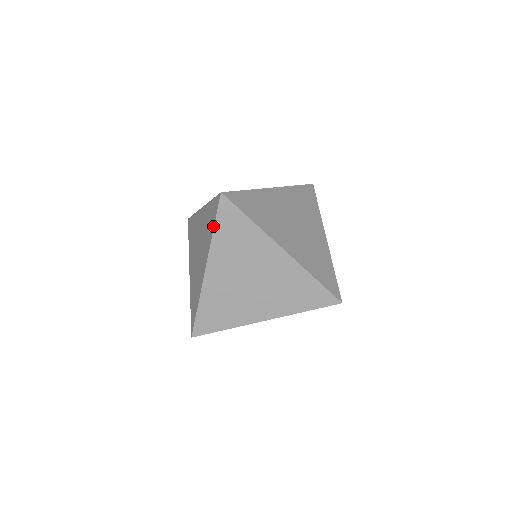
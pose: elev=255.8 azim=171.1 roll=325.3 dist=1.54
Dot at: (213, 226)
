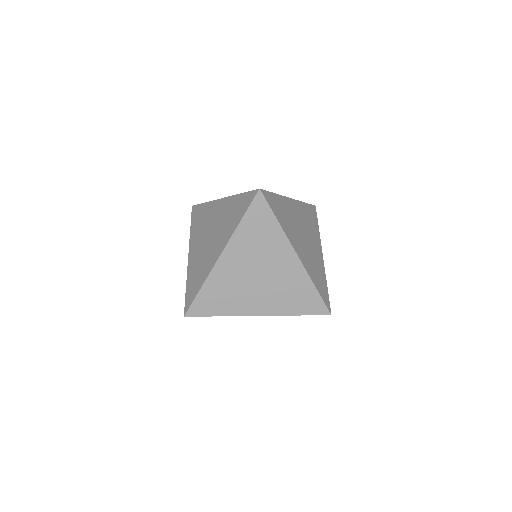
Dot at: (241, 217)
